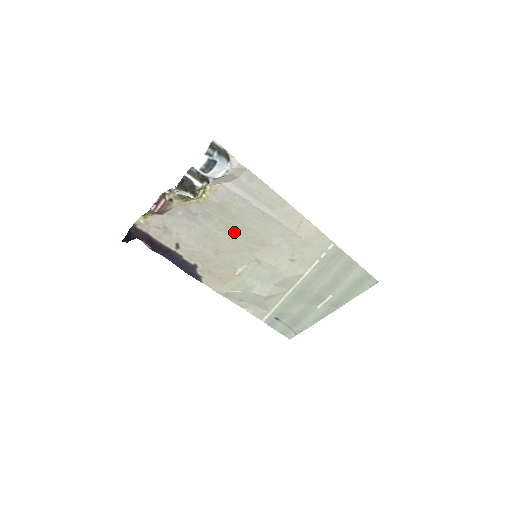
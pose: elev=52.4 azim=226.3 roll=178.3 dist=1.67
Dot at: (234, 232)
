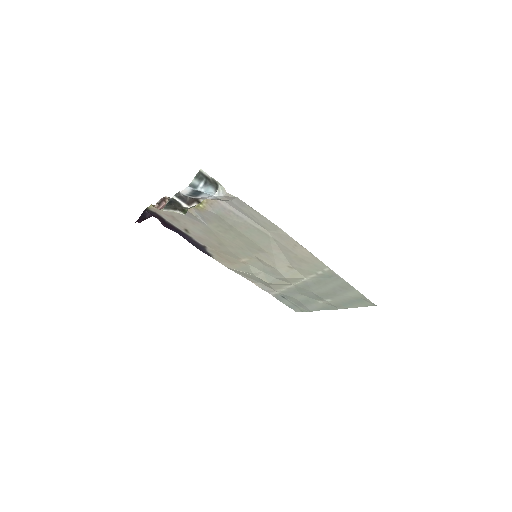
Dot at: (233, 236)
